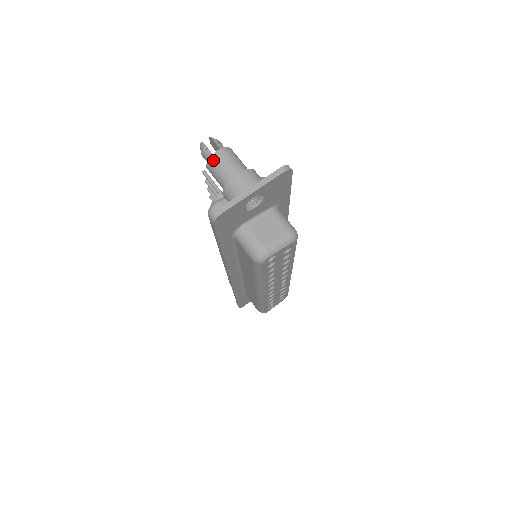
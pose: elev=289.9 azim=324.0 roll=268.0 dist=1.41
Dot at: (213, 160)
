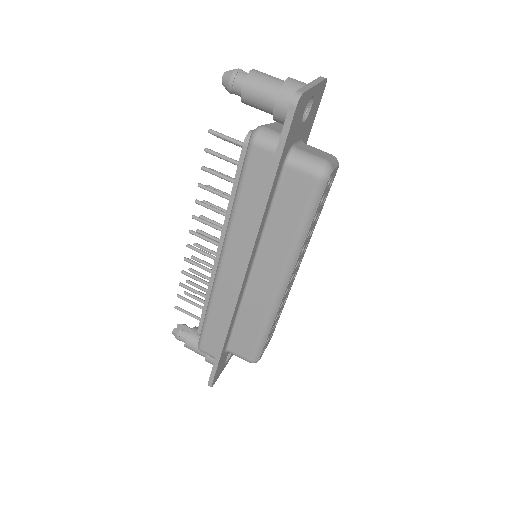
Dot at: (253, 75)
